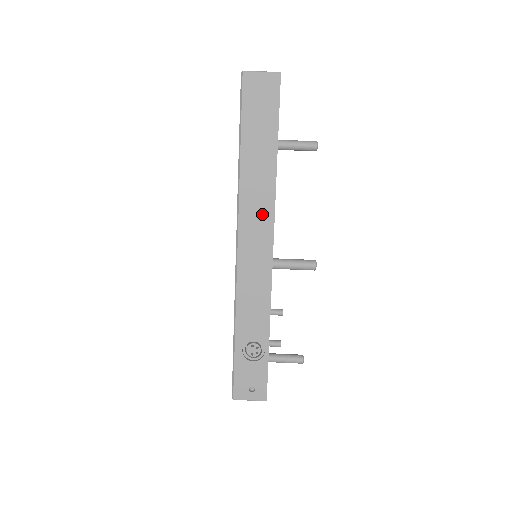
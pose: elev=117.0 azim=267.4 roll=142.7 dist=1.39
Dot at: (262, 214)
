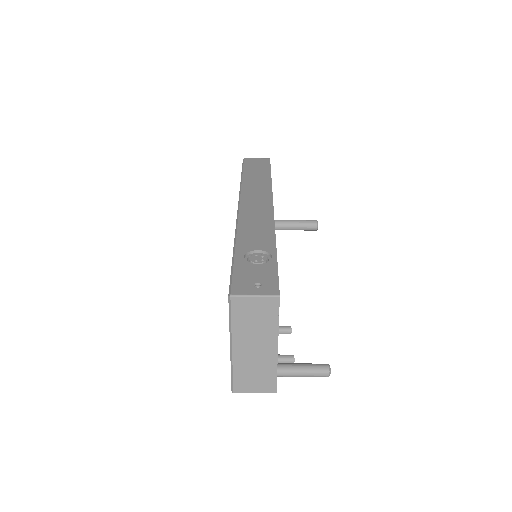
Dot at: (261, 194)
